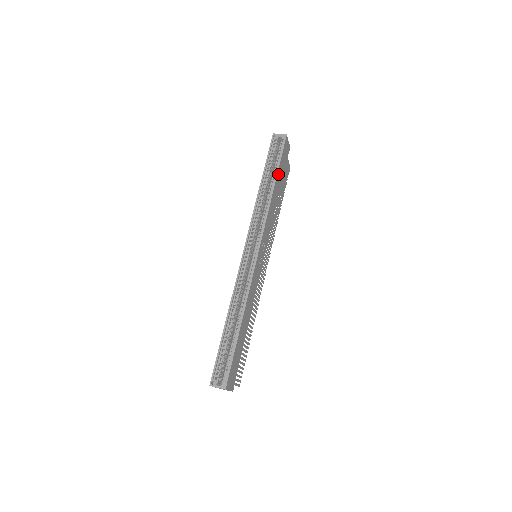
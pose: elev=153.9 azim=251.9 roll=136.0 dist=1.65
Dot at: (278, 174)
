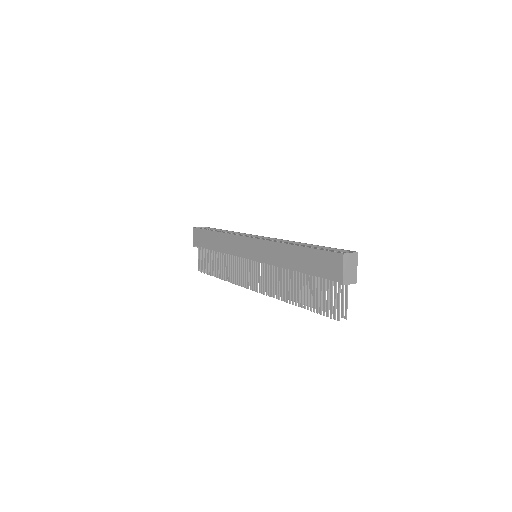
Dot at: occluded
